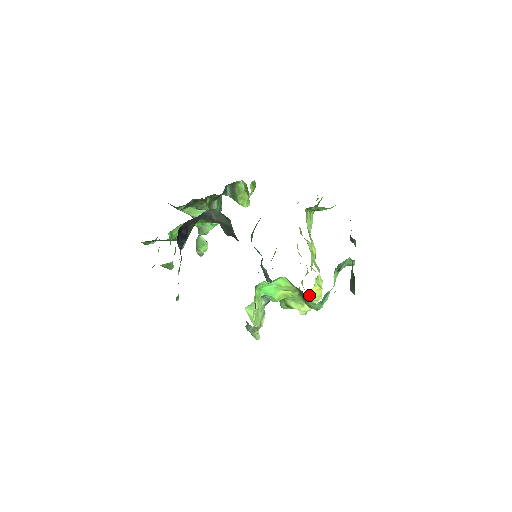
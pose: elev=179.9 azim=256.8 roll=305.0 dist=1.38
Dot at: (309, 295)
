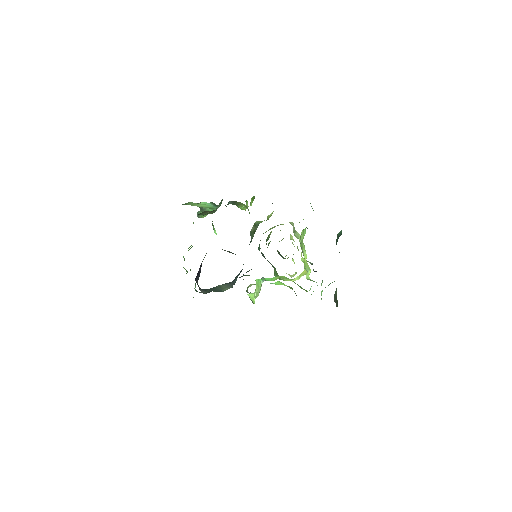
Dot at: (299, 277)
